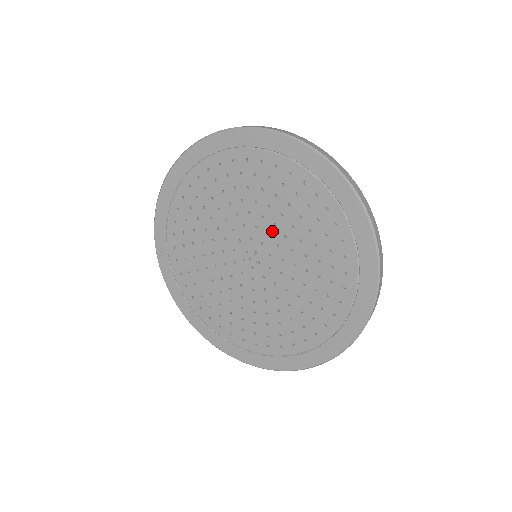
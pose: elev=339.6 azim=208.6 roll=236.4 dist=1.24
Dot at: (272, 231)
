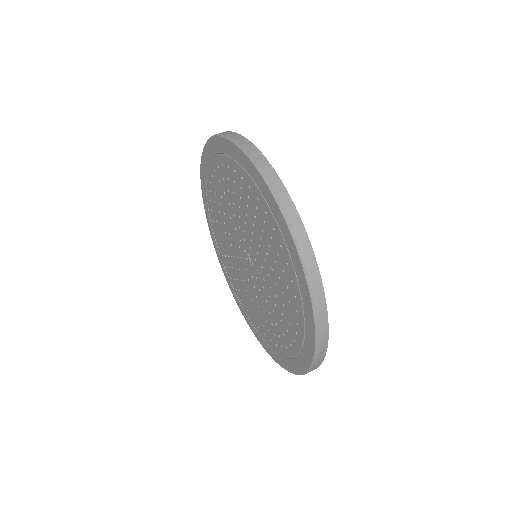
Dot at: (252, 238)
